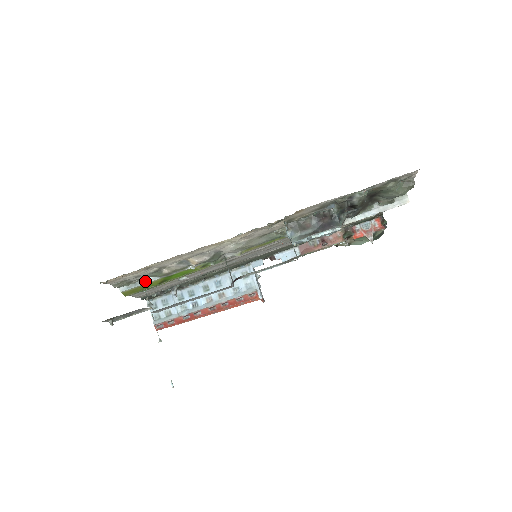
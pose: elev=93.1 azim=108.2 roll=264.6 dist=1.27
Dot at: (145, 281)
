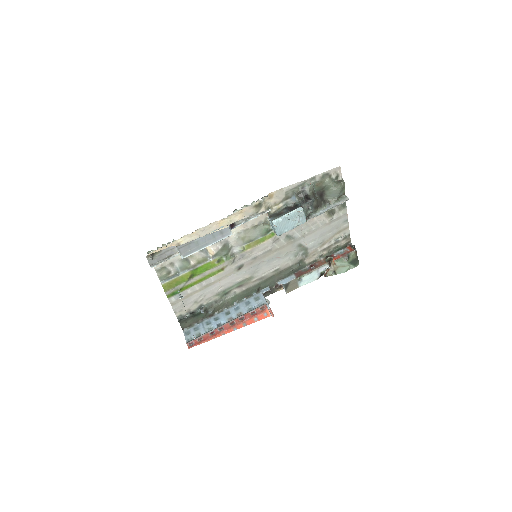
Dot at: (179, 274)
